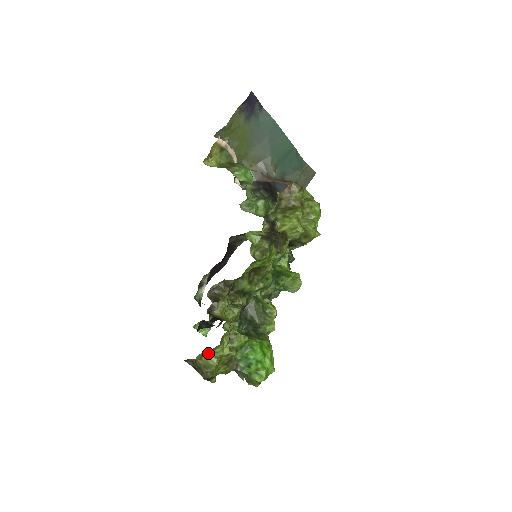
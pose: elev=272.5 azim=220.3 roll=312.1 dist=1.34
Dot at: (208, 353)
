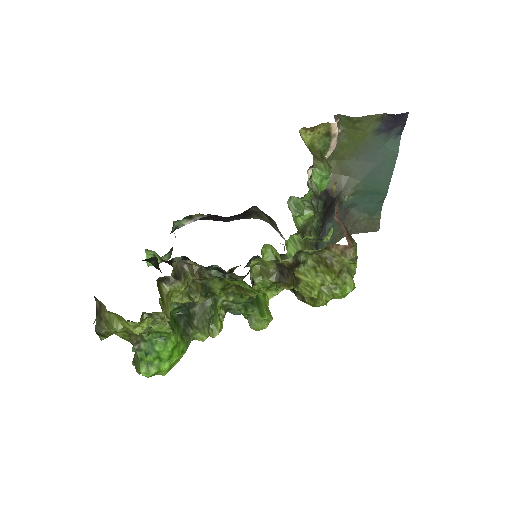
Dot at: (120, 316)
